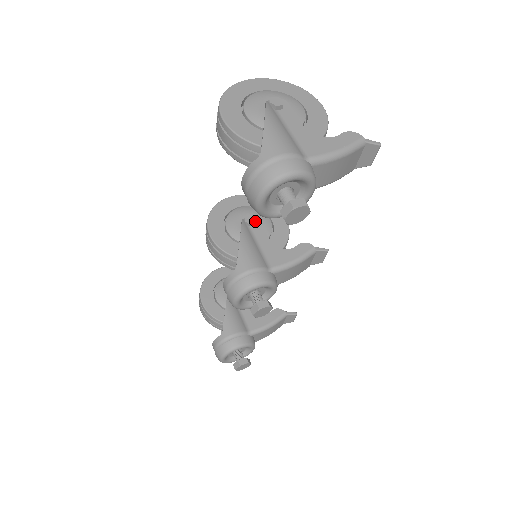
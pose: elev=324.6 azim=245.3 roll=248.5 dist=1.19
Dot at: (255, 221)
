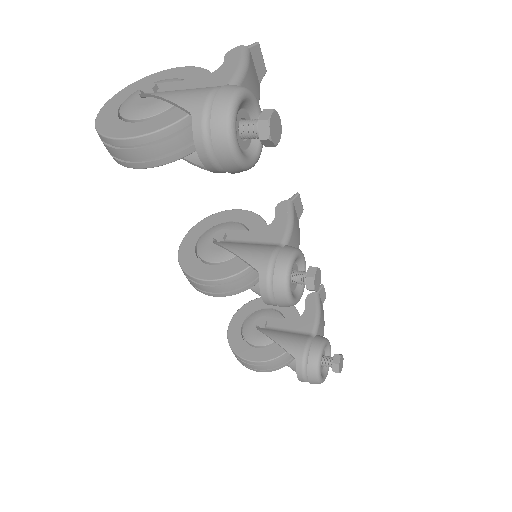
Dot at: (223, 233)
